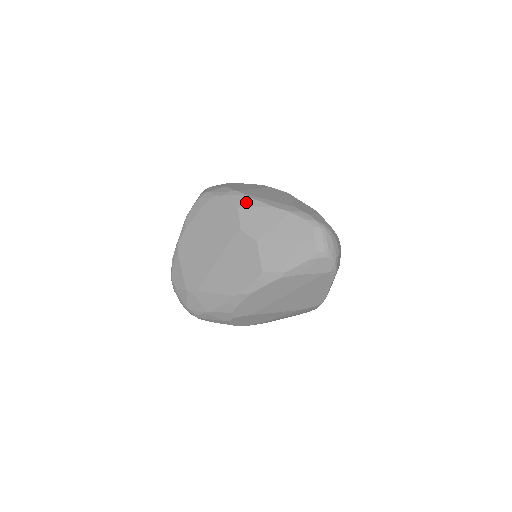
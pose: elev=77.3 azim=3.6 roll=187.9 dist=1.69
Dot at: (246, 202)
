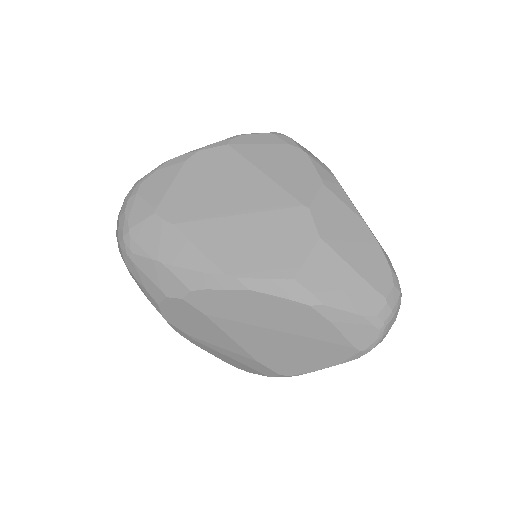
Dot at: (336, 187)
